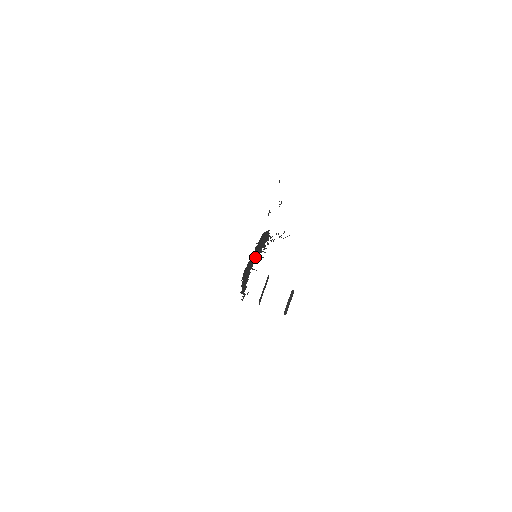
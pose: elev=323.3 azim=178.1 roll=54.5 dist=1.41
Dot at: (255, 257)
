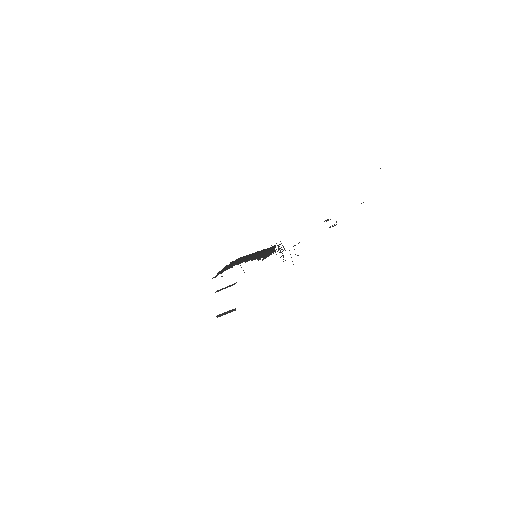
Dot at: (247, 260)
